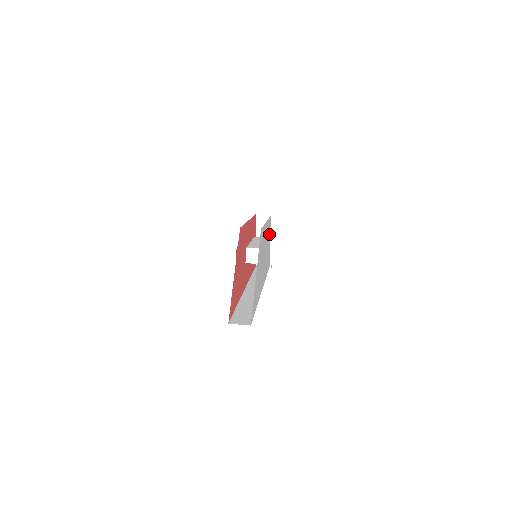
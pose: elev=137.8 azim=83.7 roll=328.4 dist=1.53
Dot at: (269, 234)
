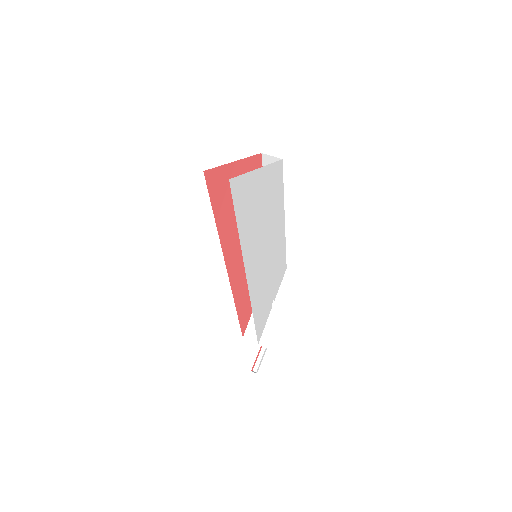
Dot at: (277, 279)
